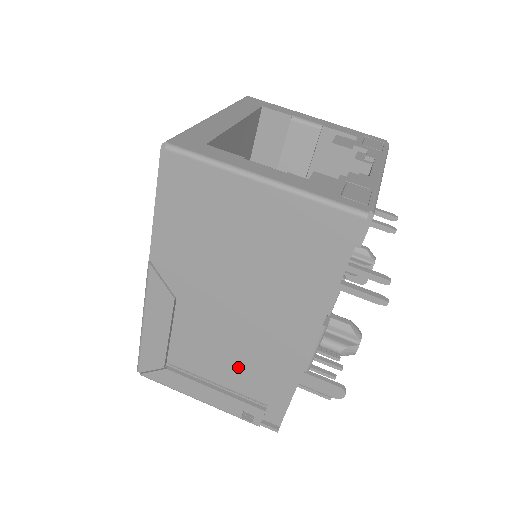
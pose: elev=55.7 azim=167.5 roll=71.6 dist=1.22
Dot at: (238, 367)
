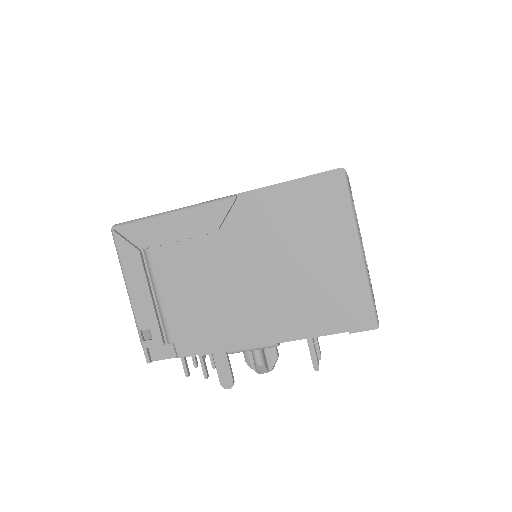
Dot at: (191, 305)
